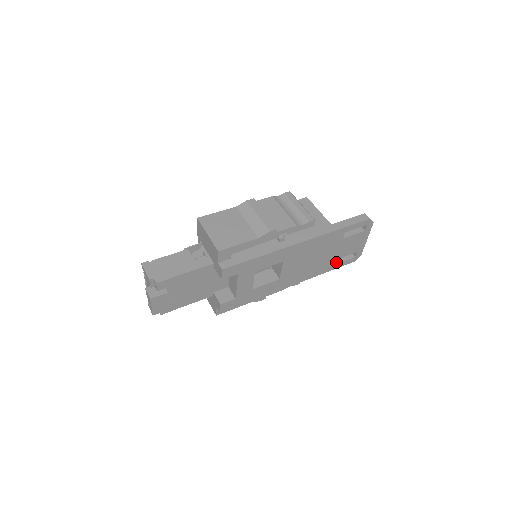
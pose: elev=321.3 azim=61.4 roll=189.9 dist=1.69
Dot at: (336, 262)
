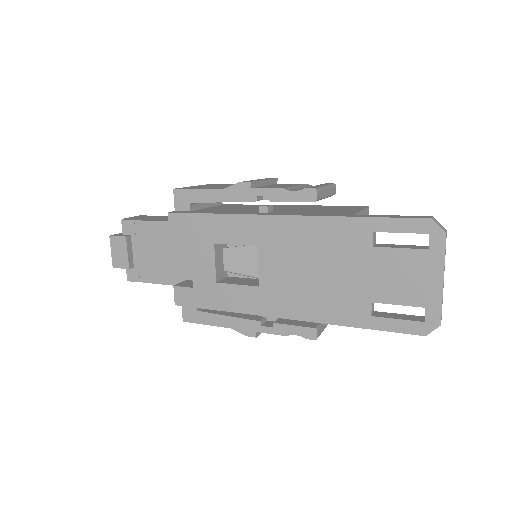
Dot at: (379, 315)
